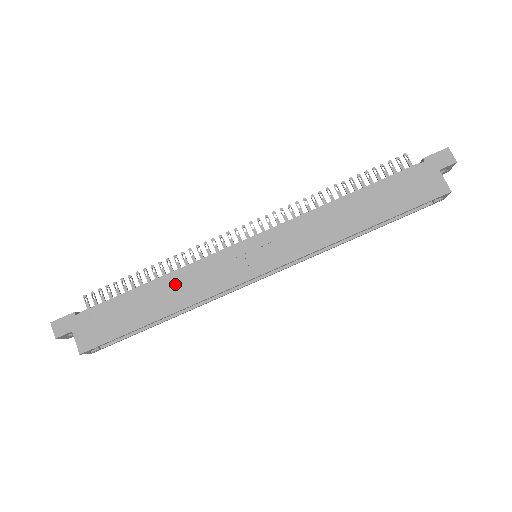
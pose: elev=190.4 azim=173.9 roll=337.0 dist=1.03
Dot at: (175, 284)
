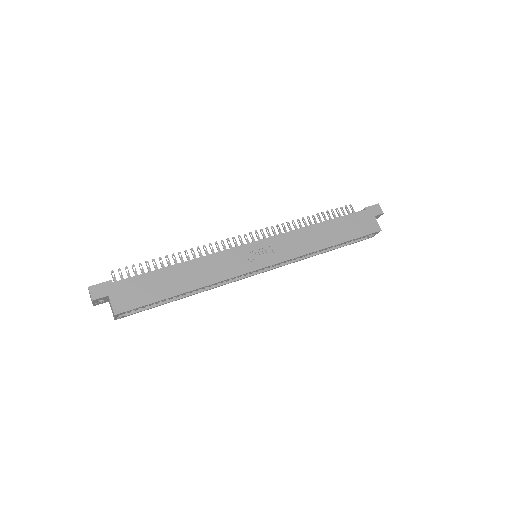
Dot at: (199, 267)
